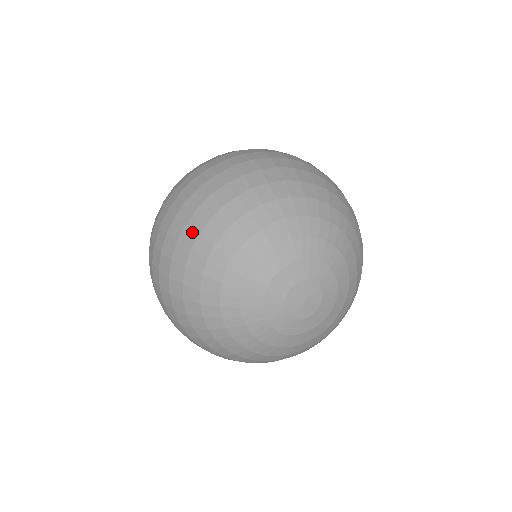
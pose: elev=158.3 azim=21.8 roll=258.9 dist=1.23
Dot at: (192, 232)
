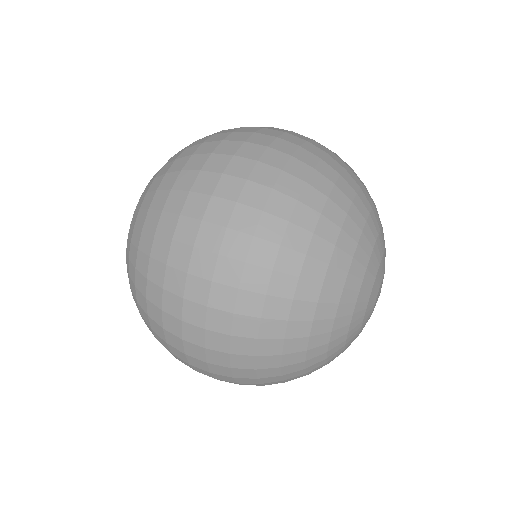
Dot at: (295, 253)
